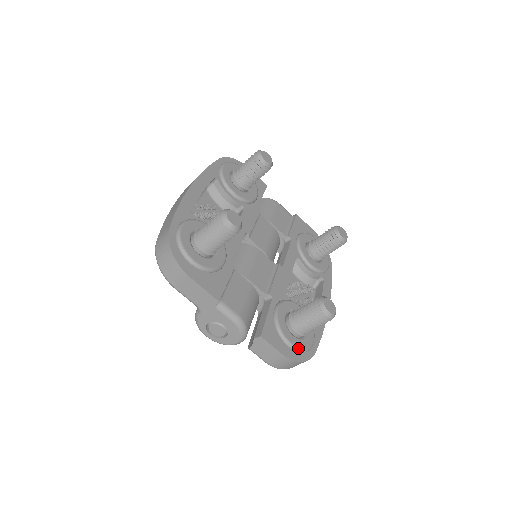
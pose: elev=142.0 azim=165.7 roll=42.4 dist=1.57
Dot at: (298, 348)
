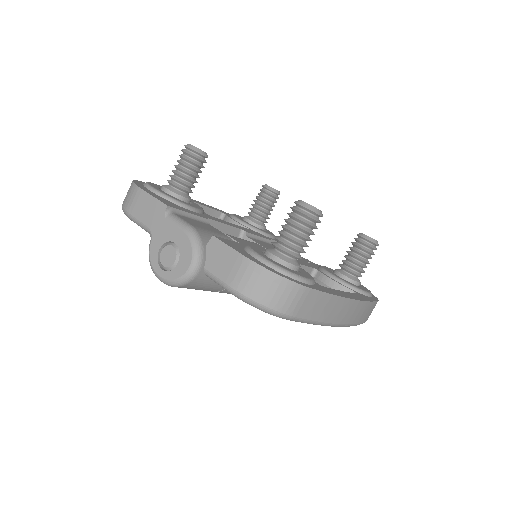
Dot at: (273, 263)
